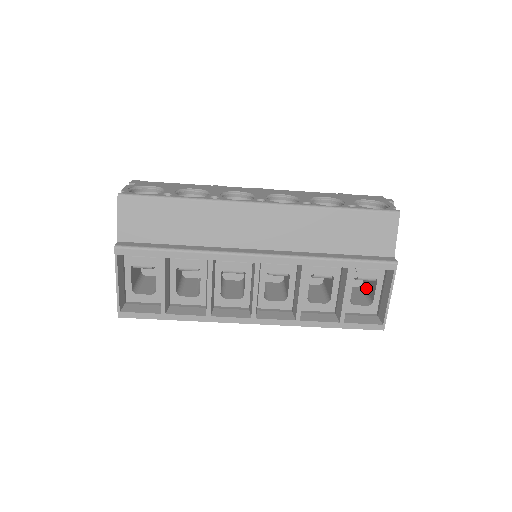
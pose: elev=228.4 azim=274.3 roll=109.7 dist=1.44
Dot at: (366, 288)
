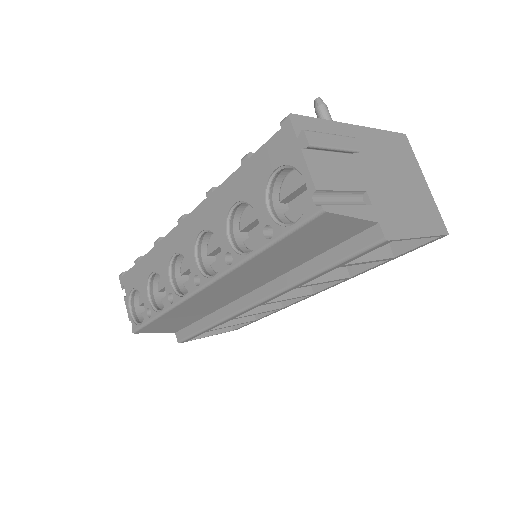
Dot at: occluded
